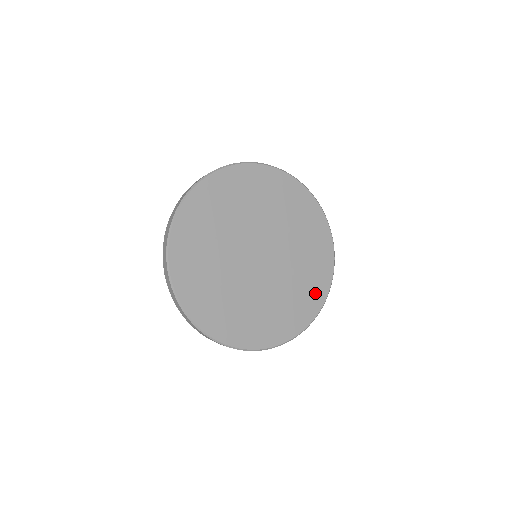
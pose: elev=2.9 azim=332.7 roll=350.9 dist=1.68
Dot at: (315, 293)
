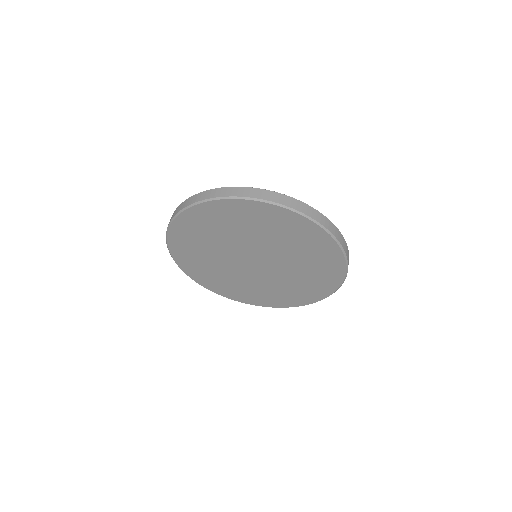
Dot at: (326, 254)
